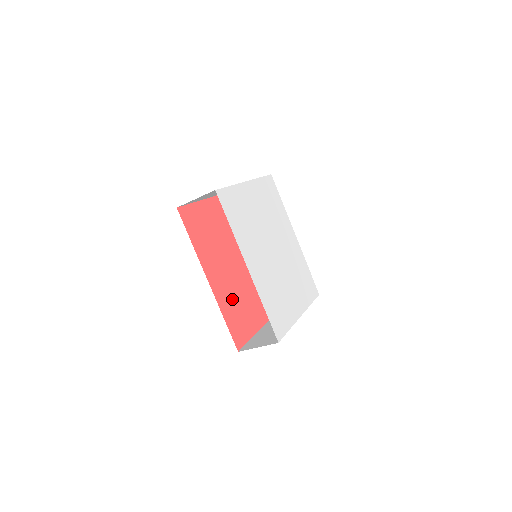
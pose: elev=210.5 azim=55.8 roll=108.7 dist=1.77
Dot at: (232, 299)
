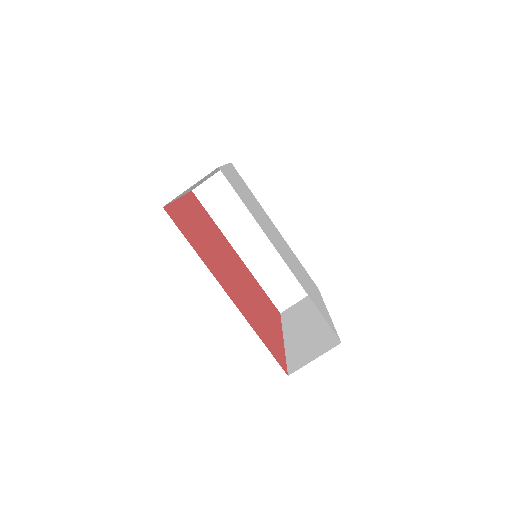
Dot at: (252, 314)
